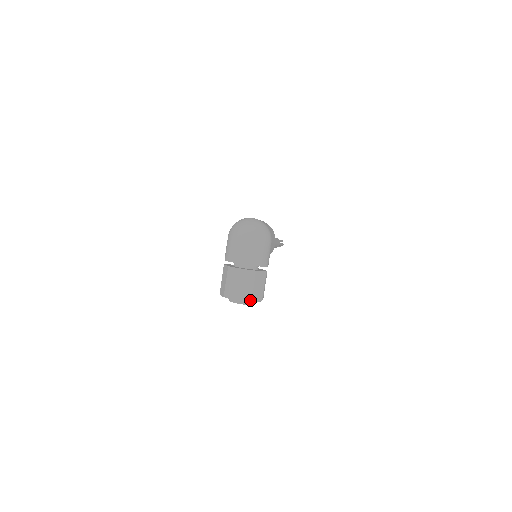
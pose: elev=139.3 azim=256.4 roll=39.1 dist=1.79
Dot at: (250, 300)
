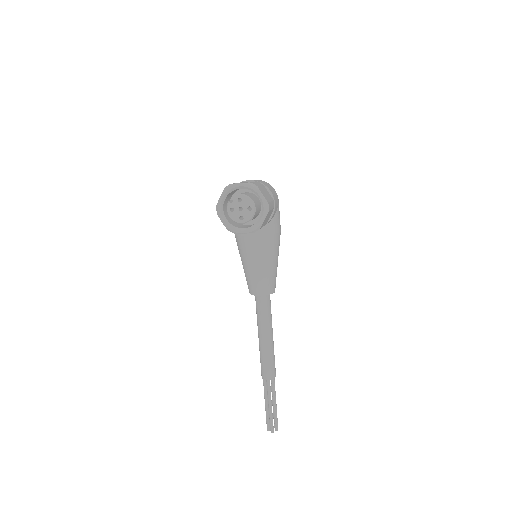
Dot at: (256, 185)
